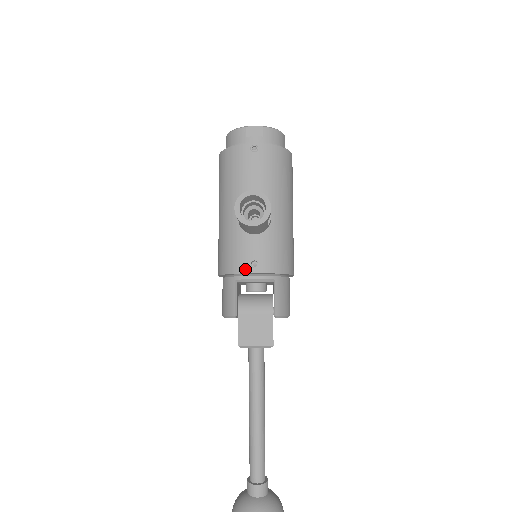
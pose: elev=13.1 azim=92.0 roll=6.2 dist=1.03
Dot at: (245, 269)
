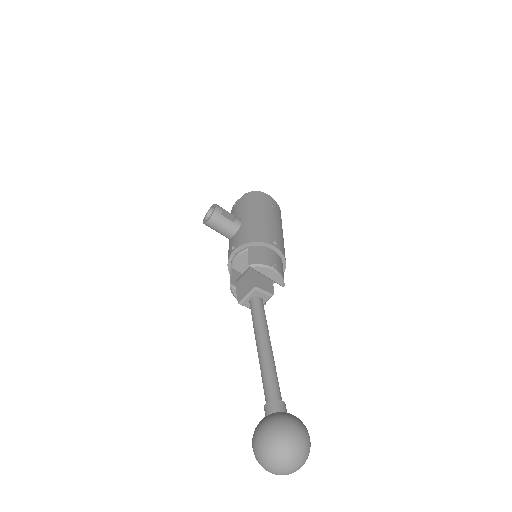
Dot at: (230, 255)
